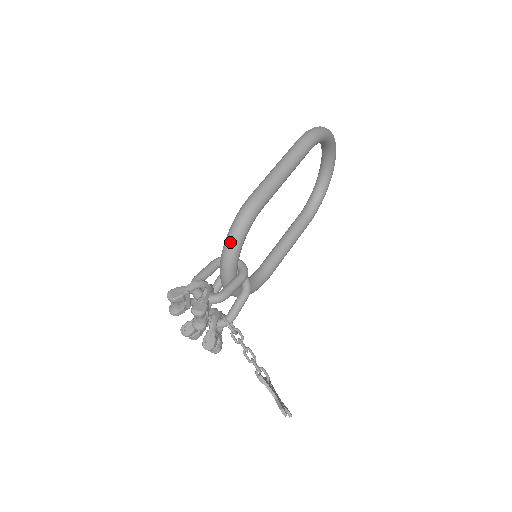
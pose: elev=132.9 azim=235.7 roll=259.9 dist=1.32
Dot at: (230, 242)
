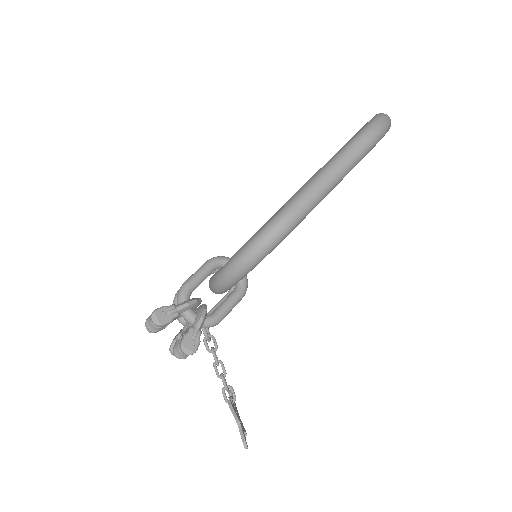
Dot at: (244, 263)
